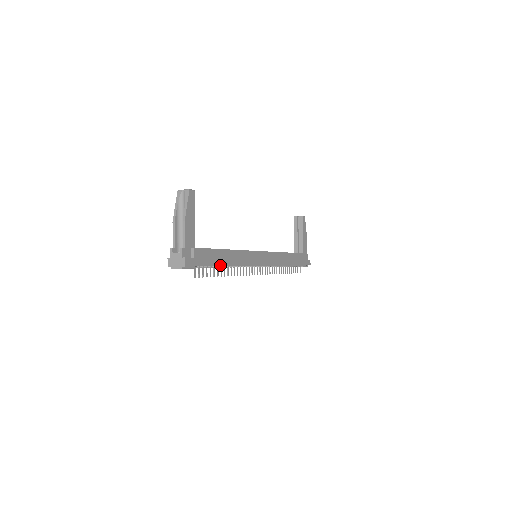
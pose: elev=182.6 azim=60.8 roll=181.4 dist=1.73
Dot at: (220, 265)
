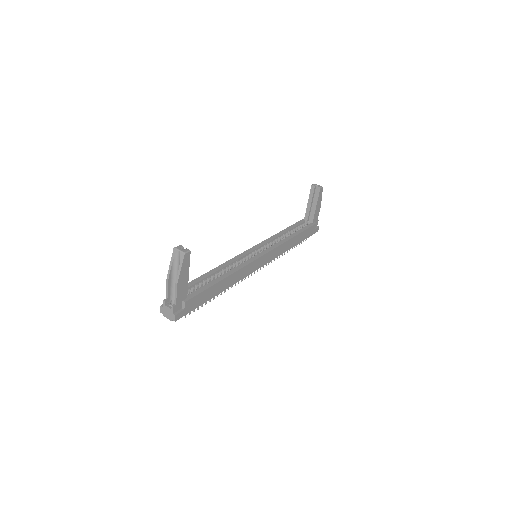
Dot at: (212, 297)
